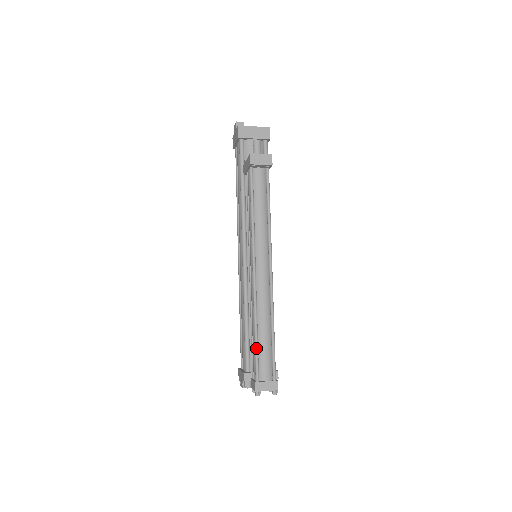
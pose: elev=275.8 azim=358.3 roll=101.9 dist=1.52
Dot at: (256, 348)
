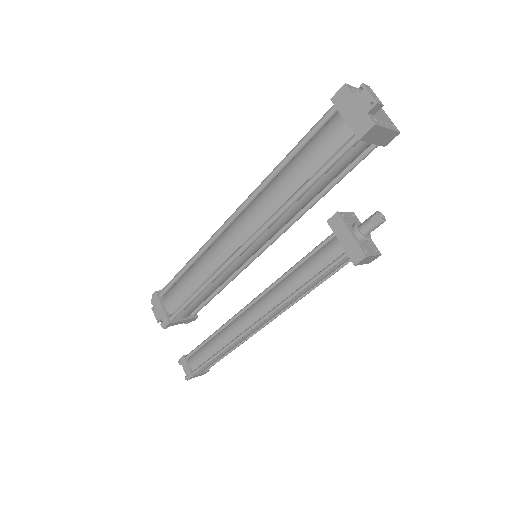
Dot at: occluded
